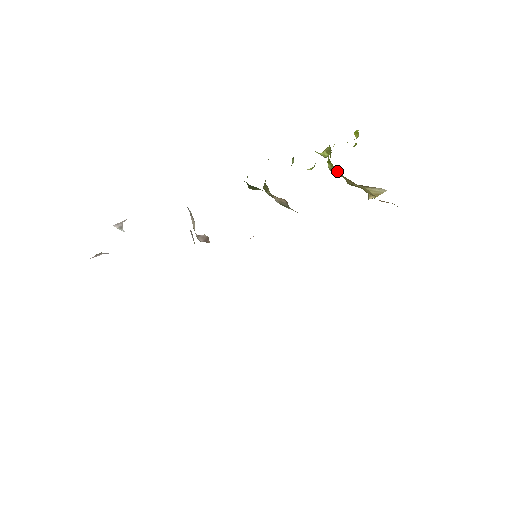
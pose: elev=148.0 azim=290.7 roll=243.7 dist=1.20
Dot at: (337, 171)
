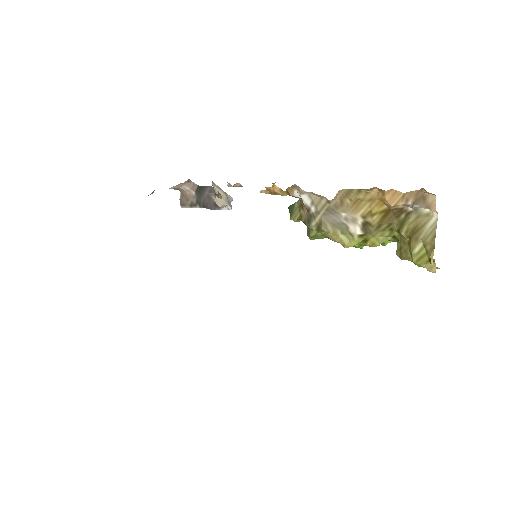
Dot at: (400, 245)
